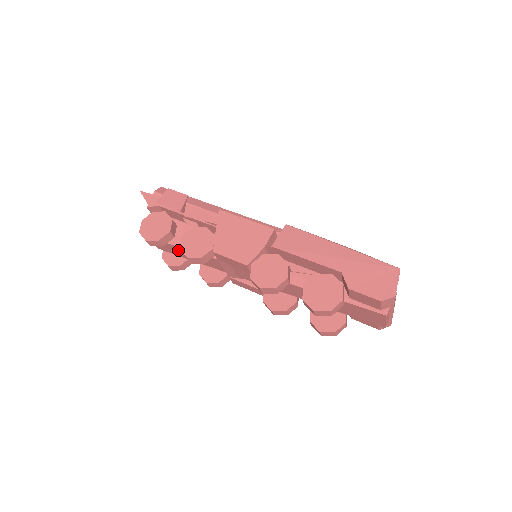
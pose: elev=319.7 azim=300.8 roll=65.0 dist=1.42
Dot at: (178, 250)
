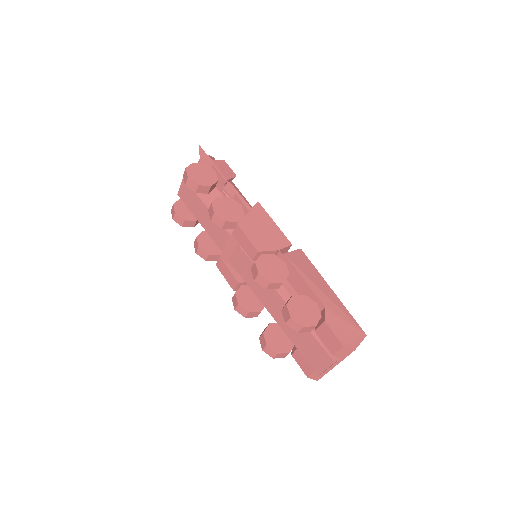
Dot at: (199, 206)
